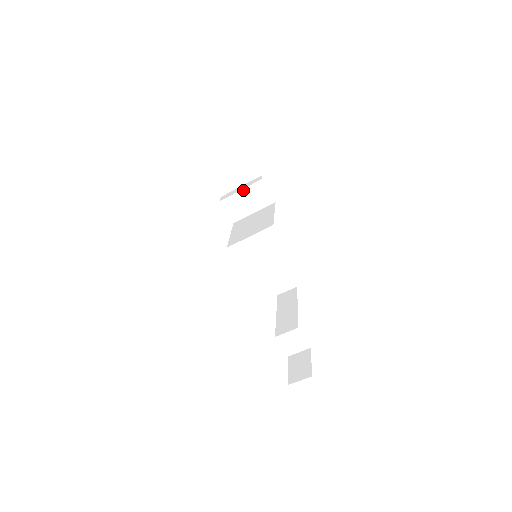
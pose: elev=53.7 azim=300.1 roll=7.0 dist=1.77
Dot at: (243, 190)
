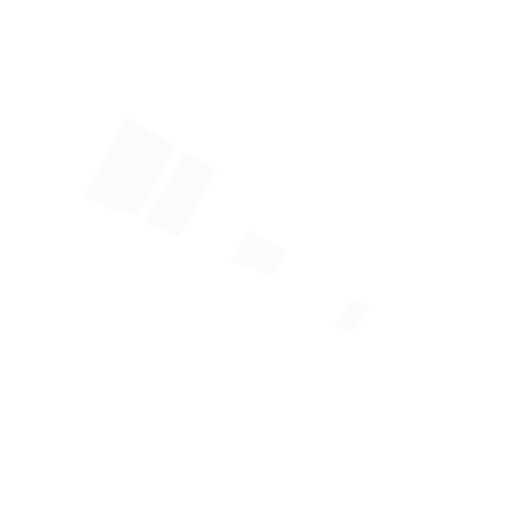
Dot at: (168, 185)
